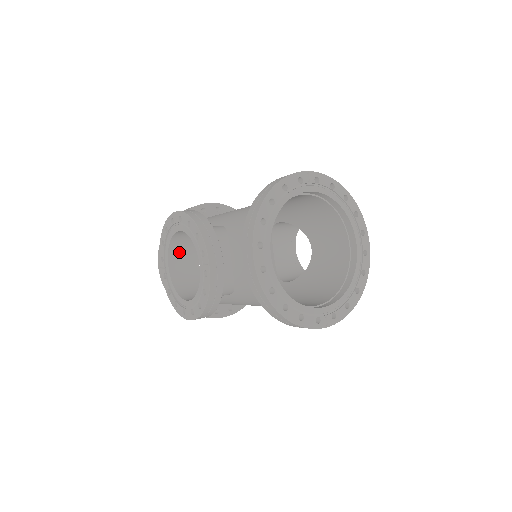
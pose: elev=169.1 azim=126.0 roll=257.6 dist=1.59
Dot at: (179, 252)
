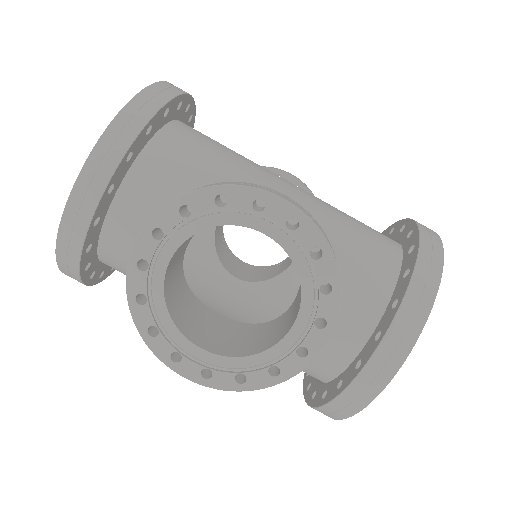
Dot at: occluded
